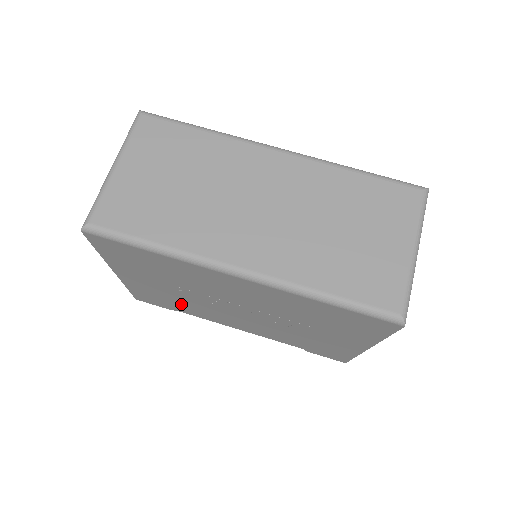
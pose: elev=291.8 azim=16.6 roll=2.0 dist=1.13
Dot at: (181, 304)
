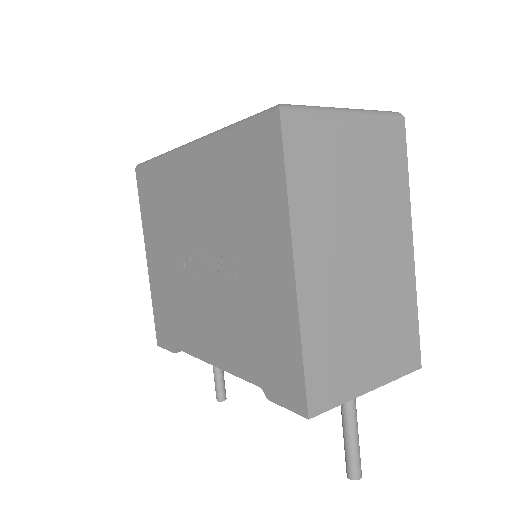
Dot at: (176, 311)
